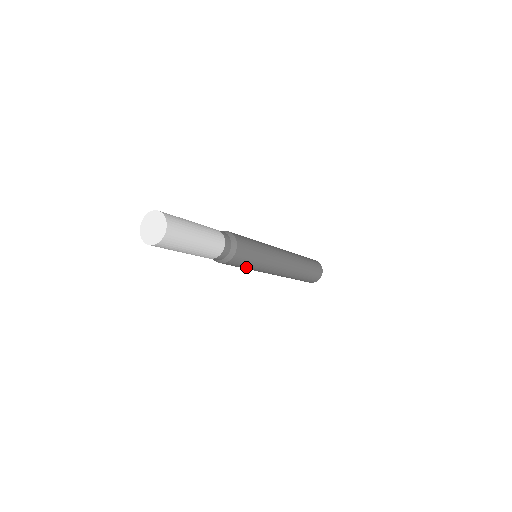
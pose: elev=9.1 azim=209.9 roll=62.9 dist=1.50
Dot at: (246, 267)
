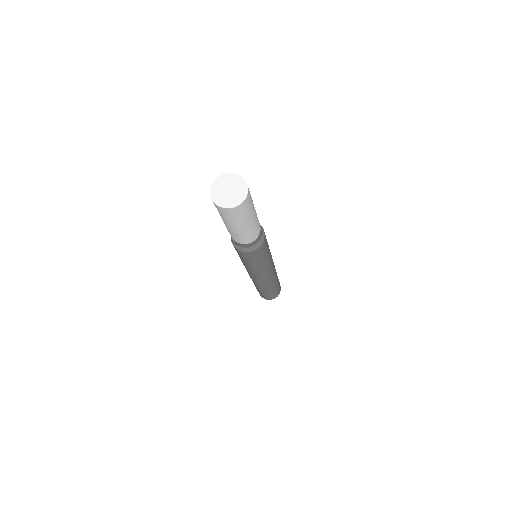
Dot at: (242, 259)
